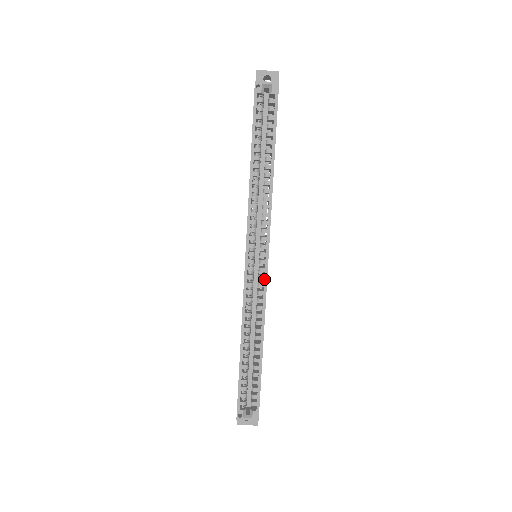
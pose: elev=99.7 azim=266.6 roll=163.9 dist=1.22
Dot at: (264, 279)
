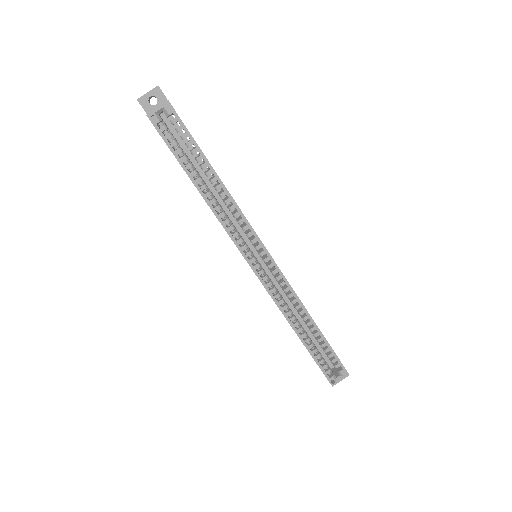
Dot at: (278, 272)
